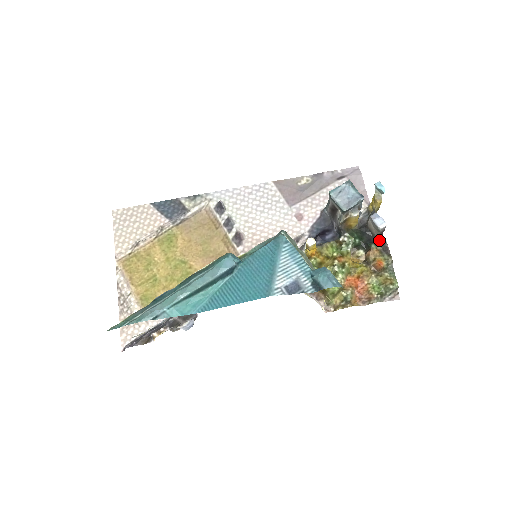
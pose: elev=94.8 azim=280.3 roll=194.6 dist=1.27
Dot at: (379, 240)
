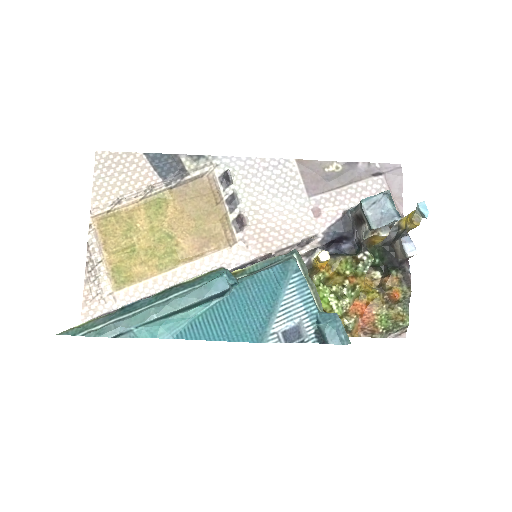
Dot at: (402, 266)
